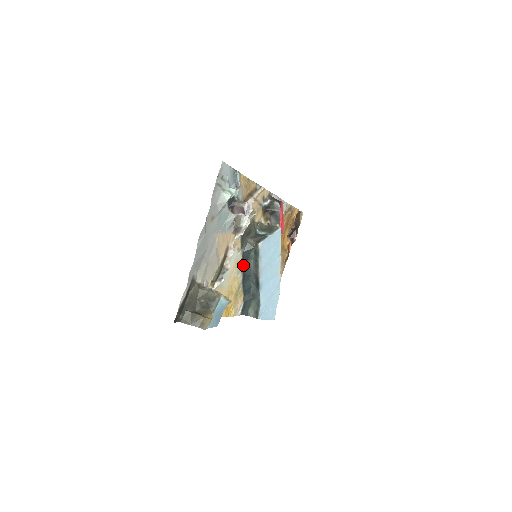
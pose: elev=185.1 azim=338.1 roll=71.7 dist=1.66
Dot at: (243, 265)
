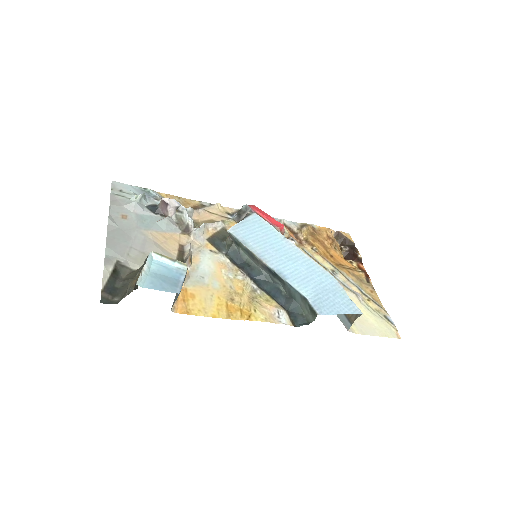
Dot at: (240, 268)
